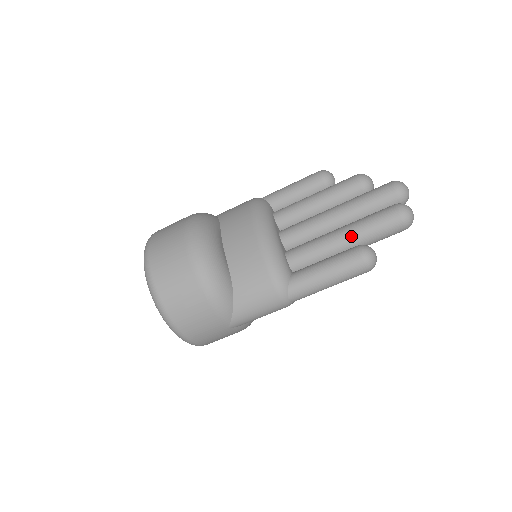
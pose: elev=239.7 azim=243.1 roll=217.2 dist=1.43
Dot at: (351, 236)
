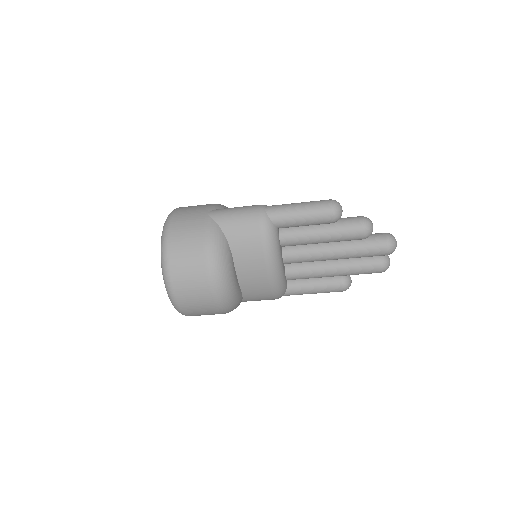
Dot at: (340, 275)
